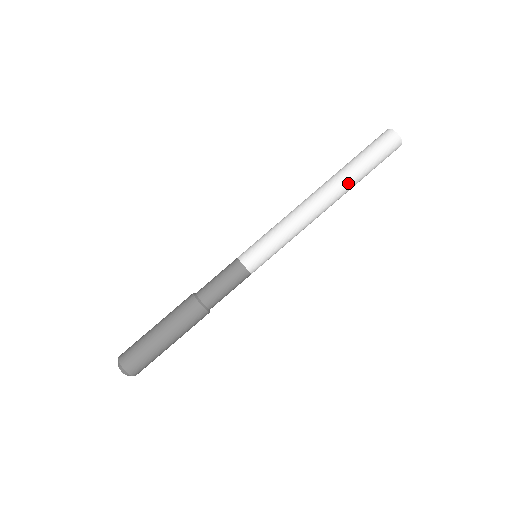
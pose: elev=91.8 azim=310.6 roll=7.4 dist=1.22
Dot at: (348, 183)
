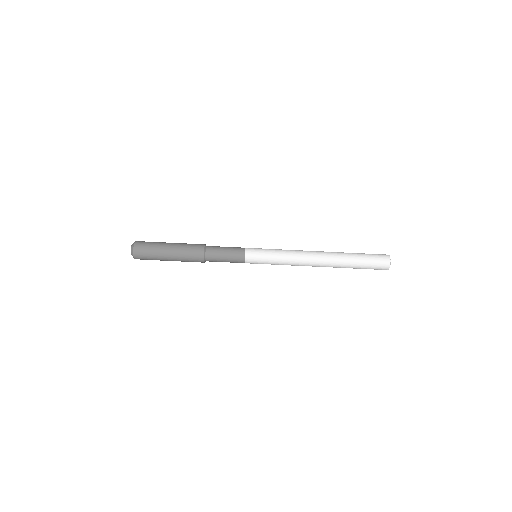
Dot at: (339, 267)
